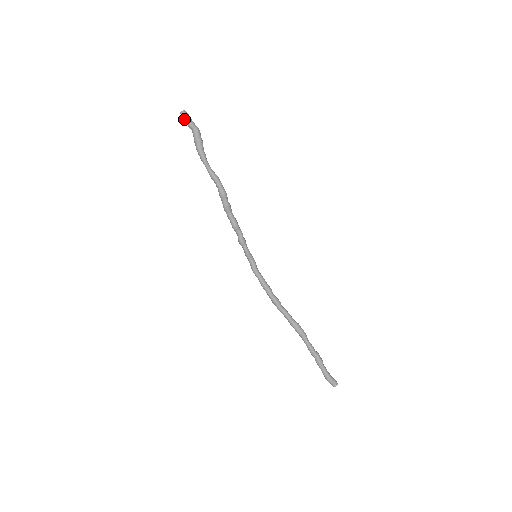
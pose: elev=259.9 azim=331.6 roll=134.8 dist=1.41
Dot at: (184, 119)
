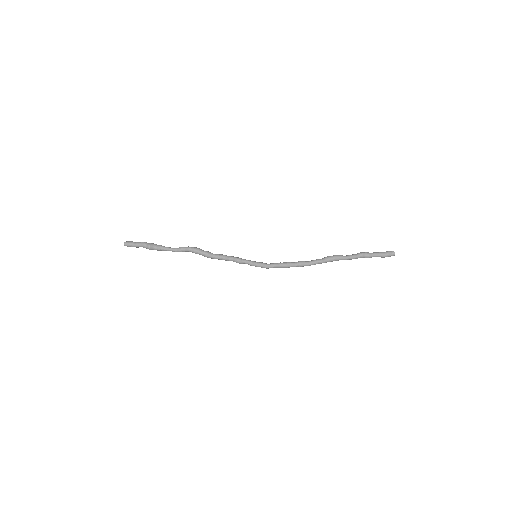
Dot at: (130, 245)
